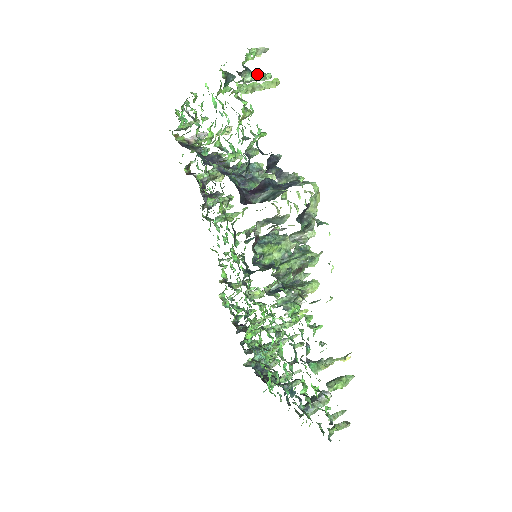
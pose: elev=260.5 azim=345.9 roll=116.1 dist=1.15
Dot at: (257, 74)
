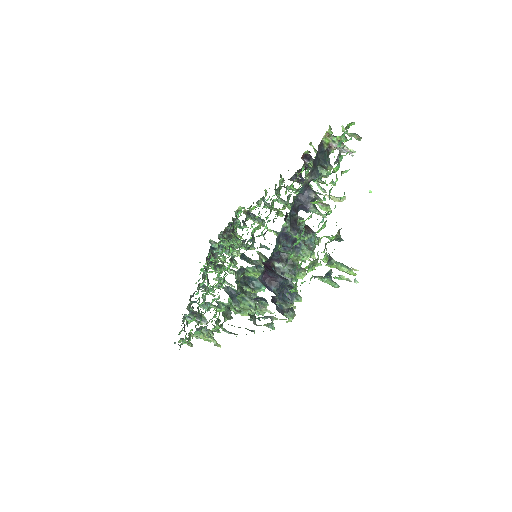
Dot at: (329, 282)
